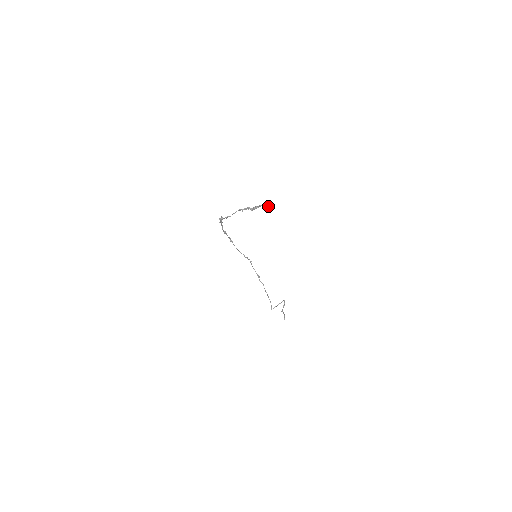
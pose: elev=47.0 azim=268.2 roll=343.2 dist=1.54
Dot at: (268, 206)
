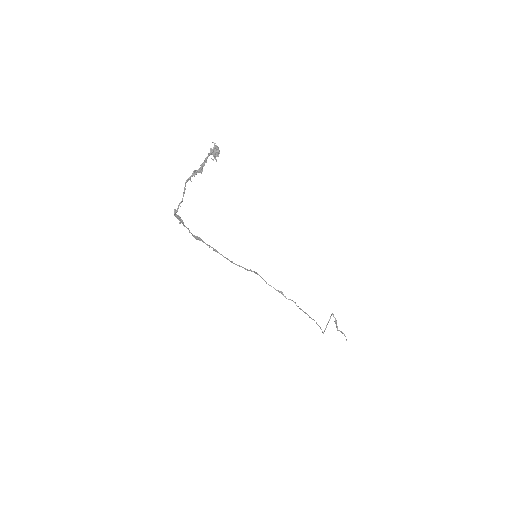
Dot at: (215, 151)
